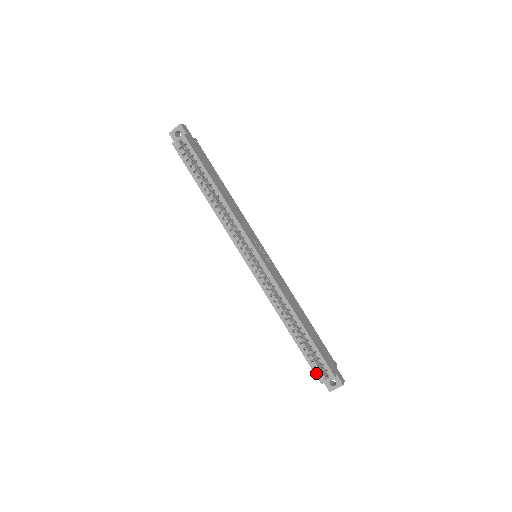
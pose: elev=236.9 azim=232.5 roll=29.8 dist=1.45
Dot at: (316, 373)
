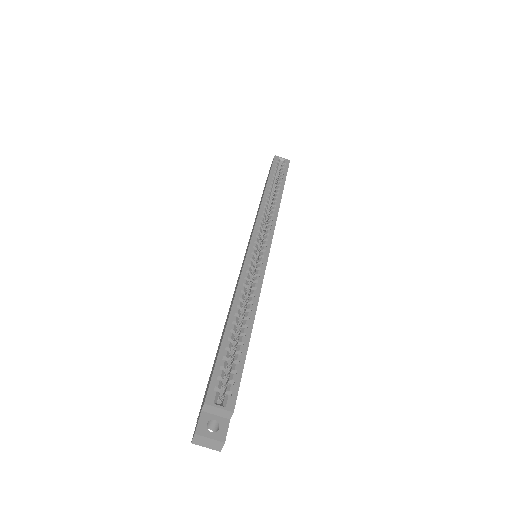
Dot at: (212, 385)
